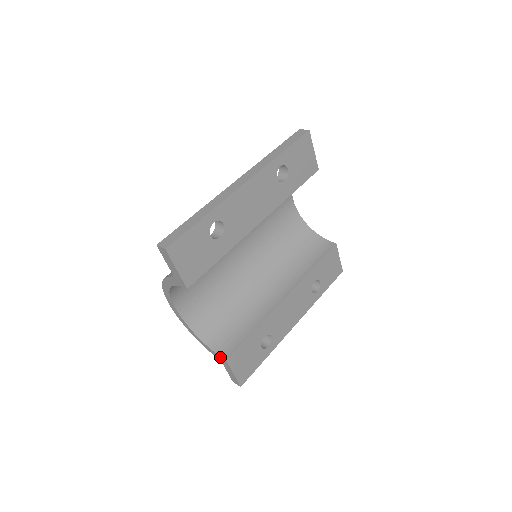
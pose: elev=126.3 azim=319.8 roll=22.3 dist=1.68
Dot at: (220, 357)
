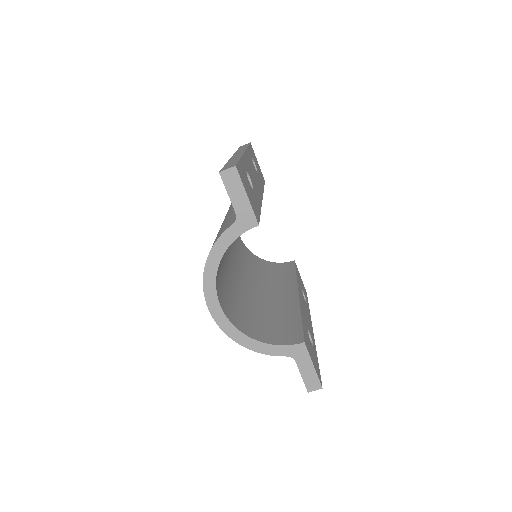
Dot at: (293, 346)
